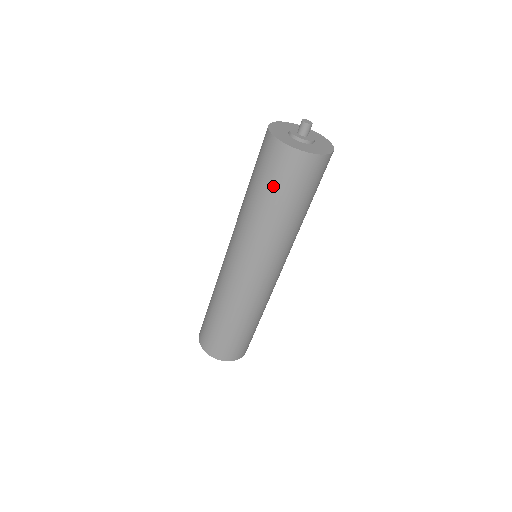
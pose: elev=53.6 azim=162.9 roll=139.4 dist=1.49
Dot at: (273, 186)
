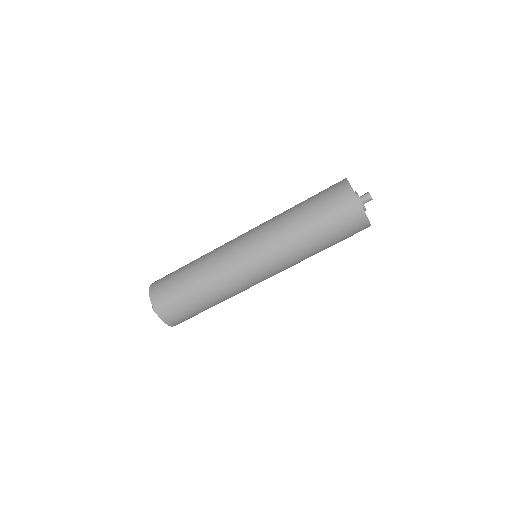
Dot at: (334, 233)
